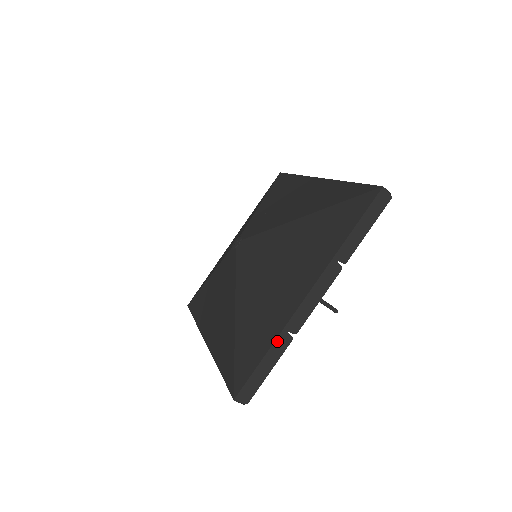
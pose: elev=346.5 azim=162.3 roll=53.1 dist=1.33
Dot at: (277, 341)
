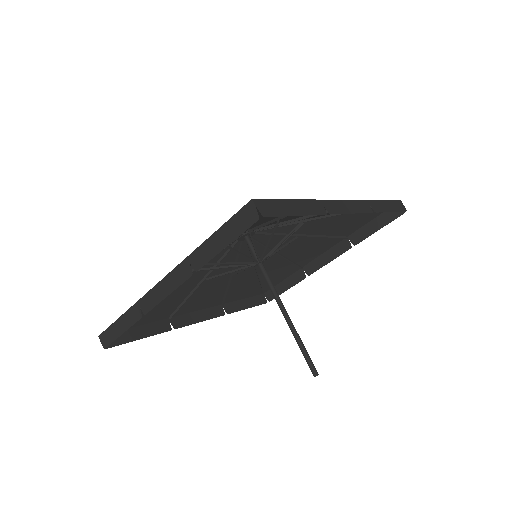
Dot at: (132, 309)
